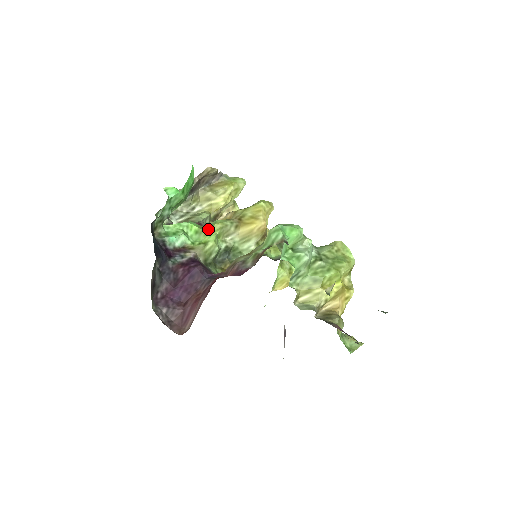
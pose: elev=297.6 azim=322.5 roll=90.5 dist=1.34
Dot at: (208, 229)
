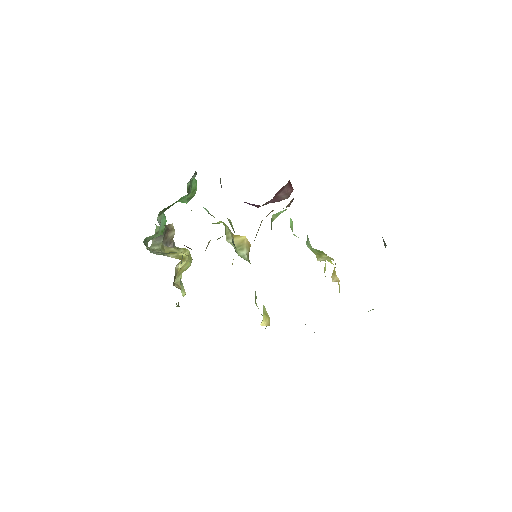
Dot at: (215, 223)
